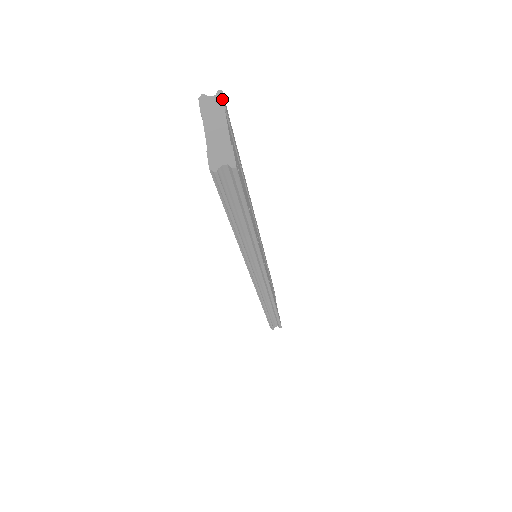
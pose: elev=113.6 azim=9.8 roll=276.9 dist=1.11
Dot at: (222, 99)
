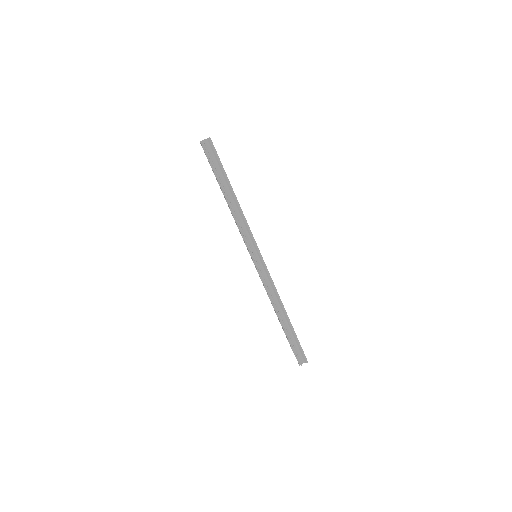
Dot at: occluded
